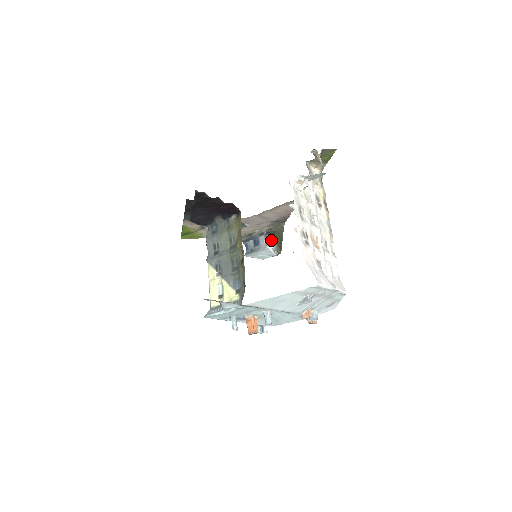
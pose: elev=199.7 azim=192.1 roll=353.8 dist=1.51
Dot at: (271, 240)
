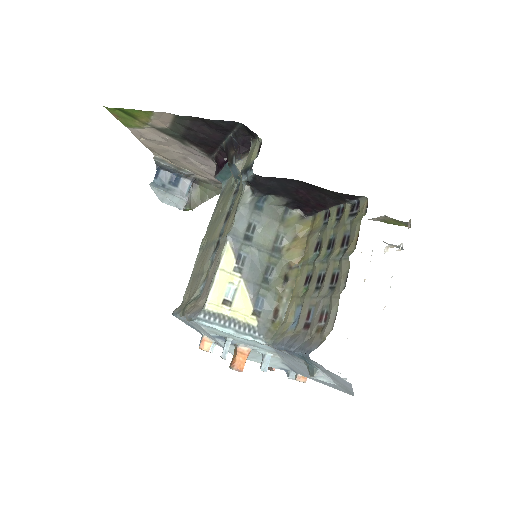
Dot at: (190, 190)
